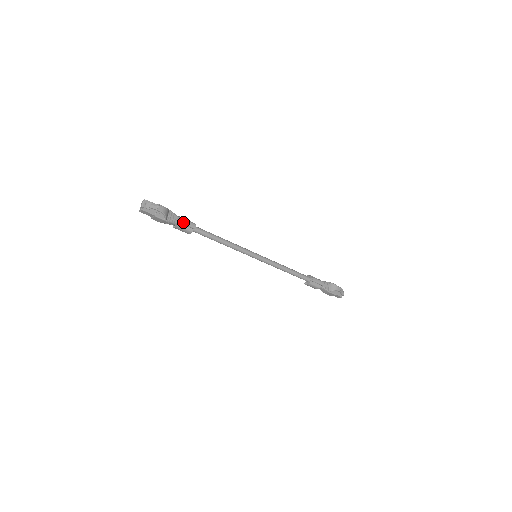
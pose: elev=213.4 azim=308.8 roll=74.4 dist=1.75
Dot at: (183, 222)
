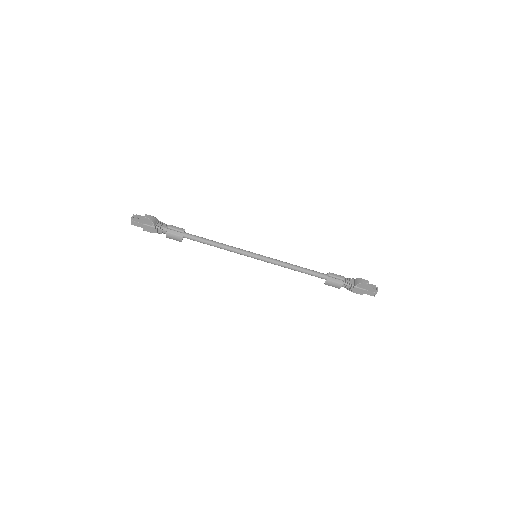
Dot at: (171, 227)
